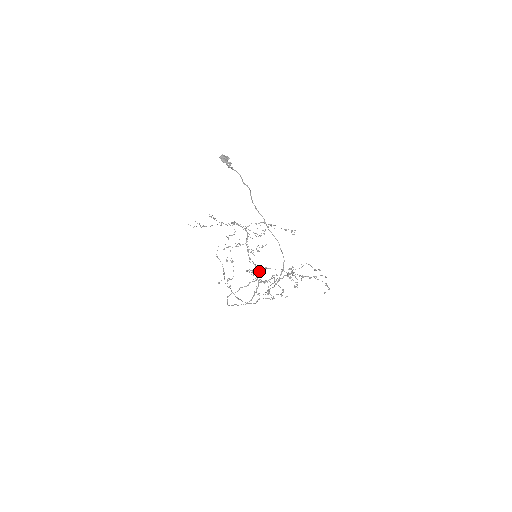
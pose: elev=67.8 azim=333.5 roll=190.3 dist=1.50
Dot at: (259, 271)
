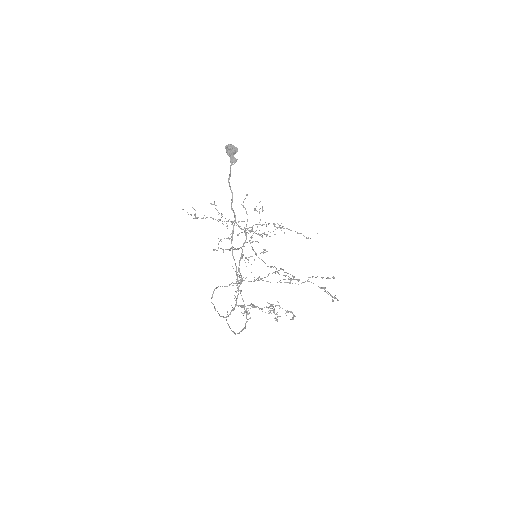
Dot at: (241, 291)
